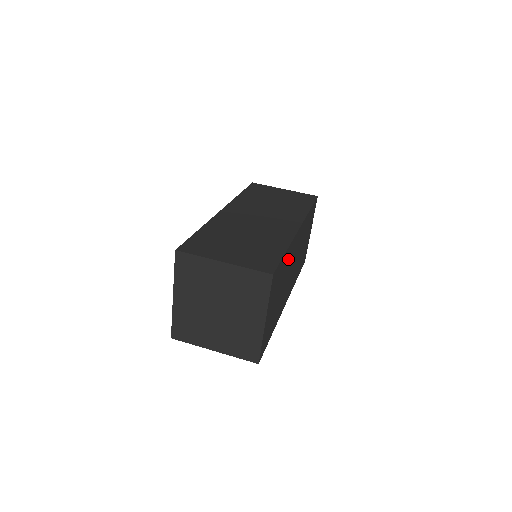
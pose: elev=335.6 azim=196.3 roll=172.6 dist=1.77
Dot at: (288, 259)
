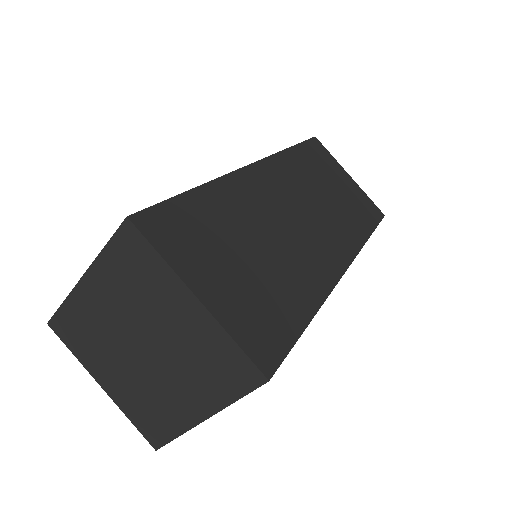
Dot at: occluded
